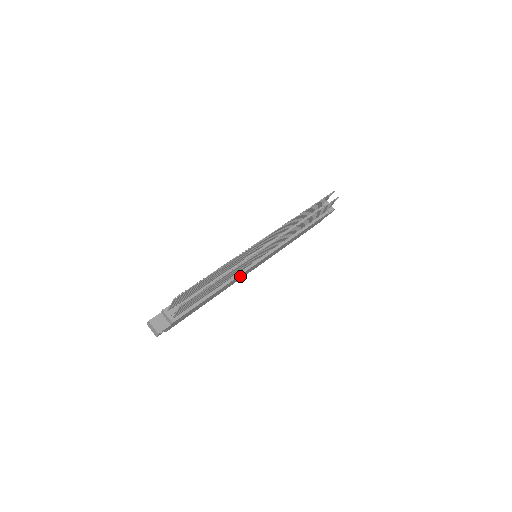
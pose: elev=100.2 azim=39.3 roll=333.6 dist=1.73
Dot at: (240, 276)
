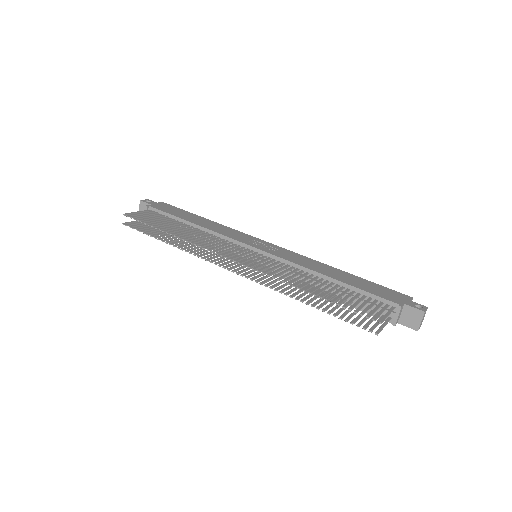
Dot at: occluded
